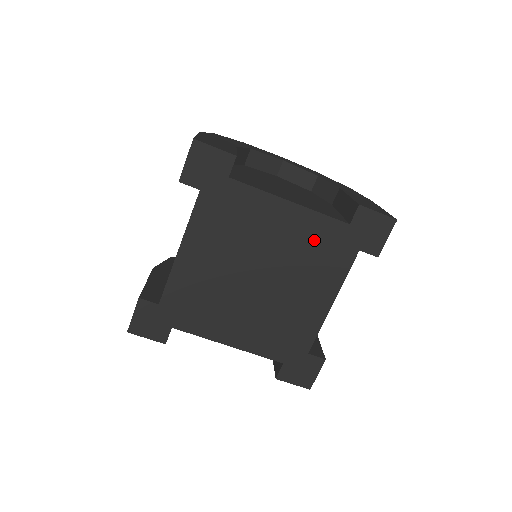
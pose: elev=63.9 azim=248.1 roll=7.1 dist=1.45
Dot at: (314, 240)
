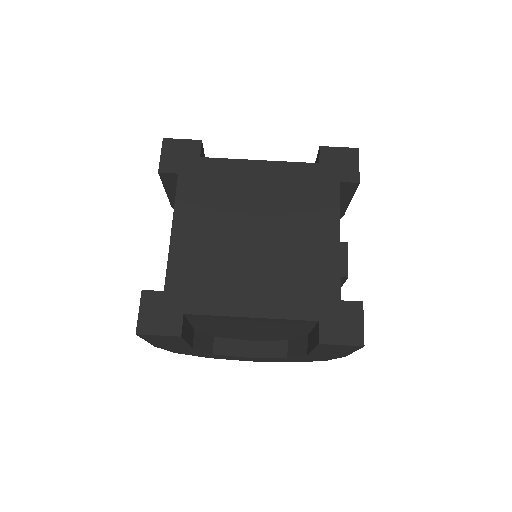
Dot at: (294, 185)
